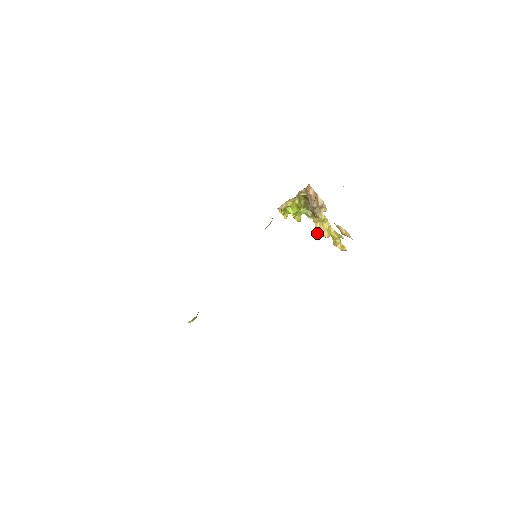
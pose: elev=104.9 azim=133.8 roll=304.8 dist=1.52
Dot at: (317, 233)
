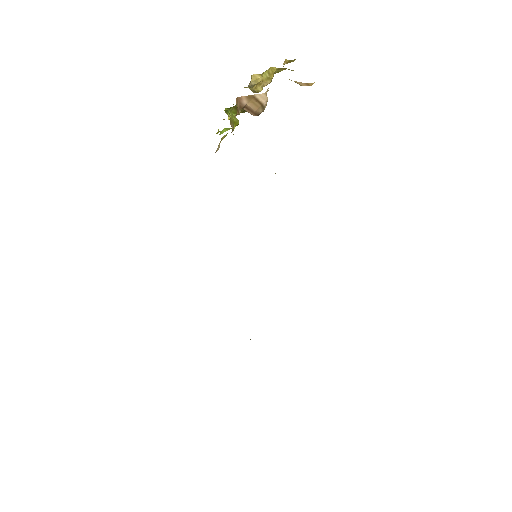
Dot at: occluded
